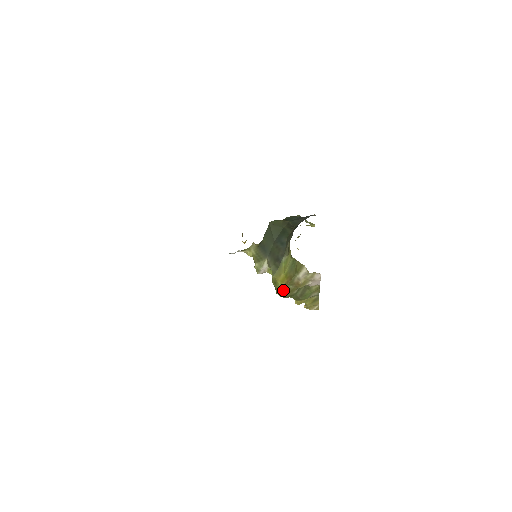
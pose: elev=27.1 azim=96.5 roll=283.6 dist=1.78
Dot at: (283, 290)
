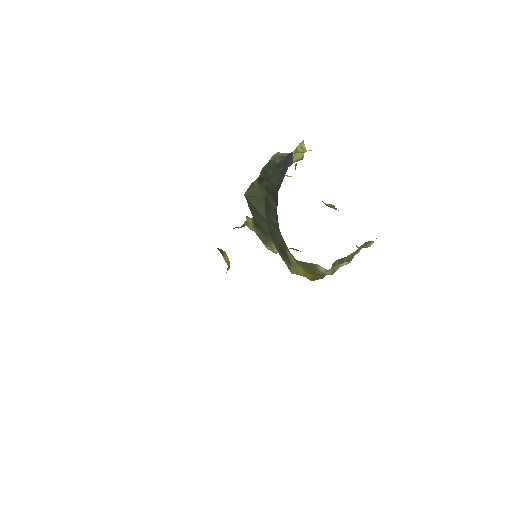
Dot at: (314, 279)
